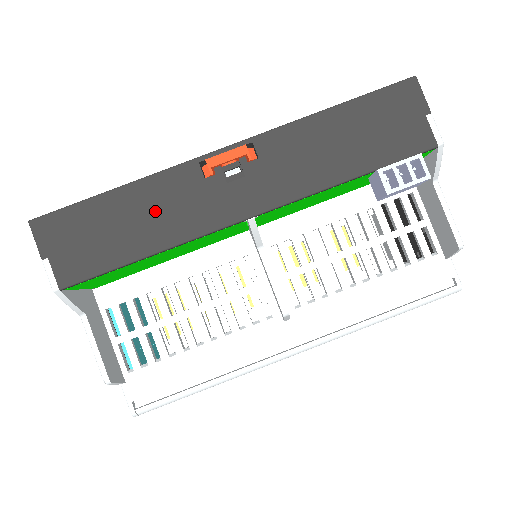
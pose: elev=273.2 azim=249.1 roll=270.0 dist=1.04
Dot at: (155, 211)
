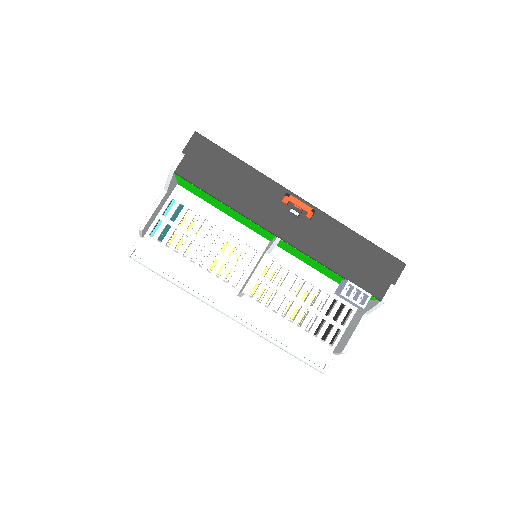
Dot at: (247, 189)
